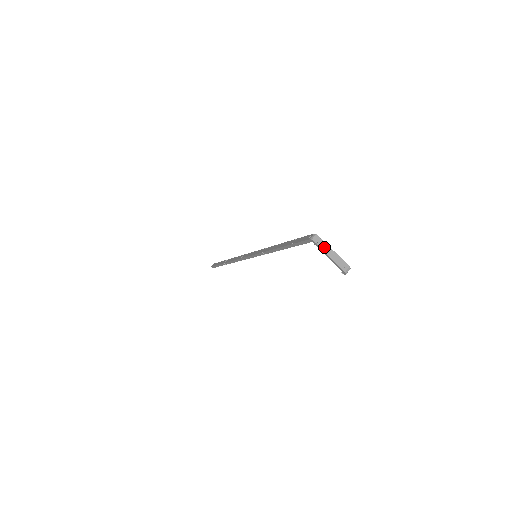
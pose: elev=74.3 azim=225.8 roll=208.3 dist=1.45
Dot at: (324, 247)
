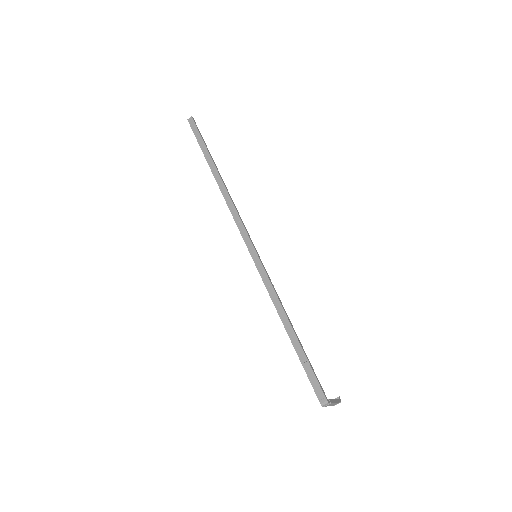
Dot at: (329, 405)
